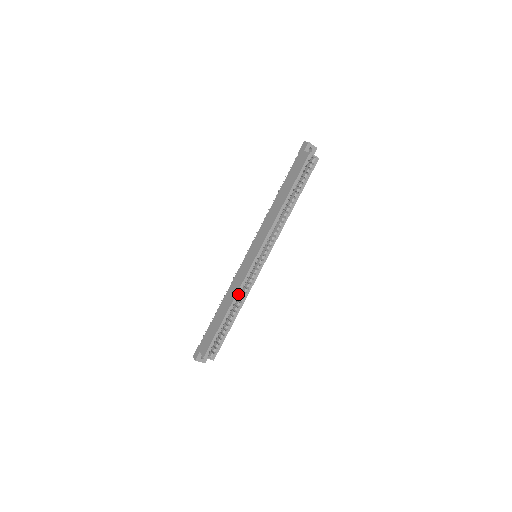
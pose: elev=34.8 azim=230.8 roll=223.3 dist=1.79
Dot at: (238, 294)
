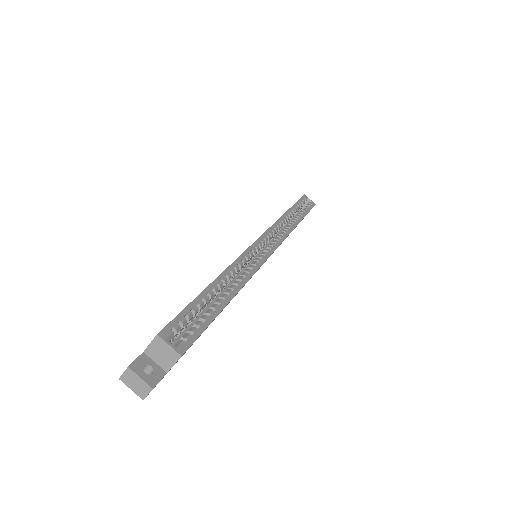
Dot at: (234, 266)
